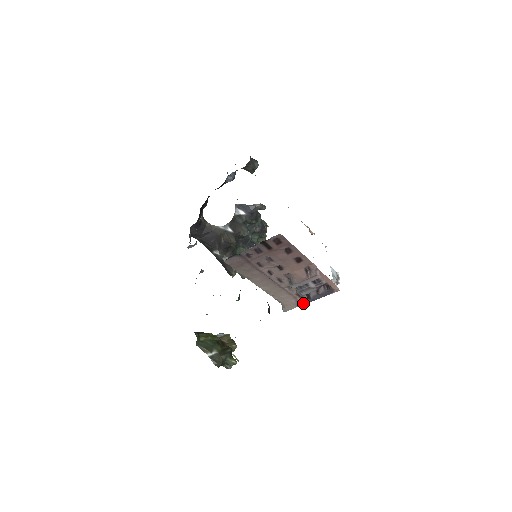
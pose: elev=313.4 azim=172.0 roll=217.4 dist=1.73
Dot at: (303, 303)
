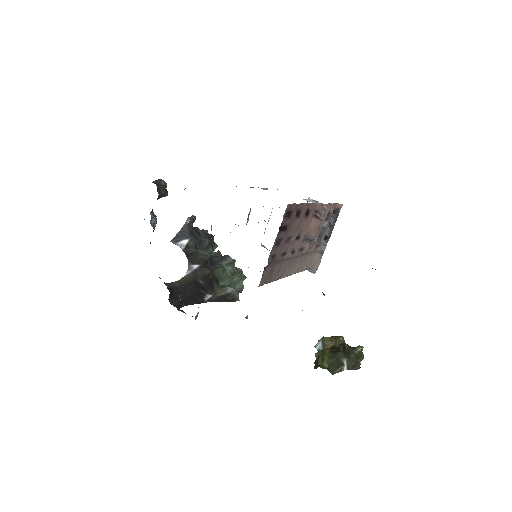
Dot at: (324, 248)
